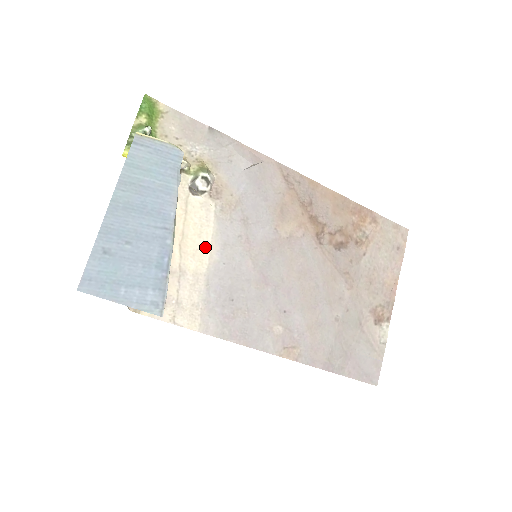
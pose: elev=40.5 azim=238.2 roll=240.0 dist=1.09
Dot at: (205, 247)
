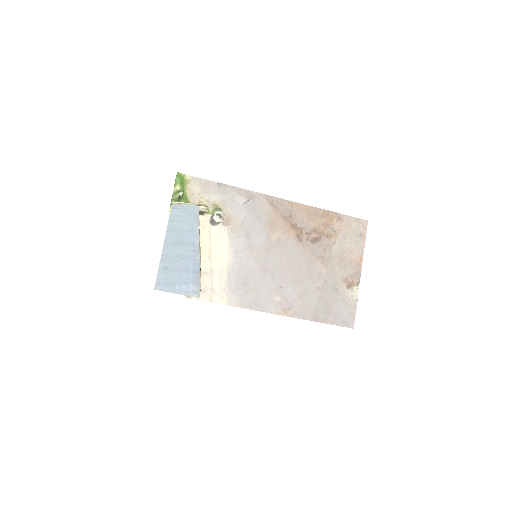
Dot at: (224, 255)
